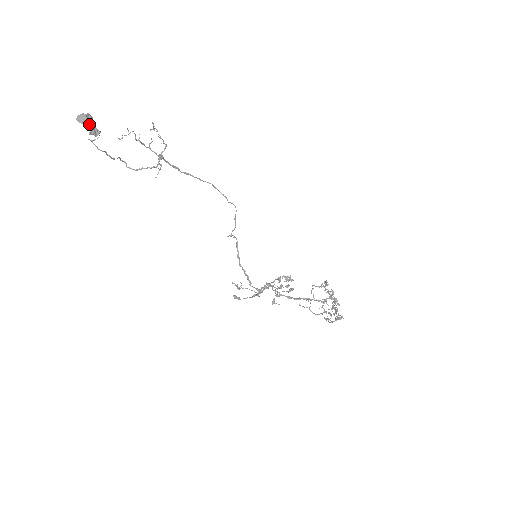
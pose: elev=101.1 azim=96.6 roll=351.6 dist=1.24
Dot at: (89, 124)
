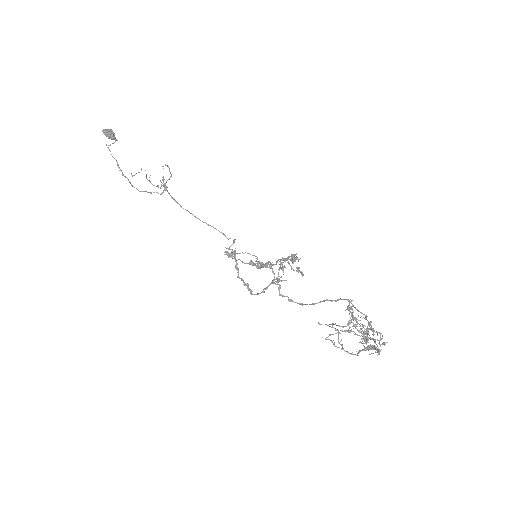
Dot at: (110, 132)
